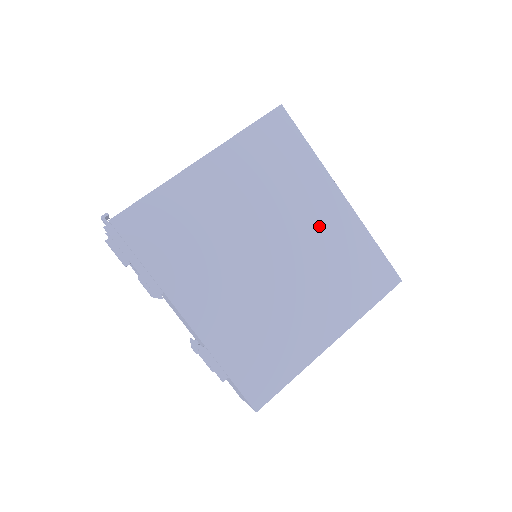
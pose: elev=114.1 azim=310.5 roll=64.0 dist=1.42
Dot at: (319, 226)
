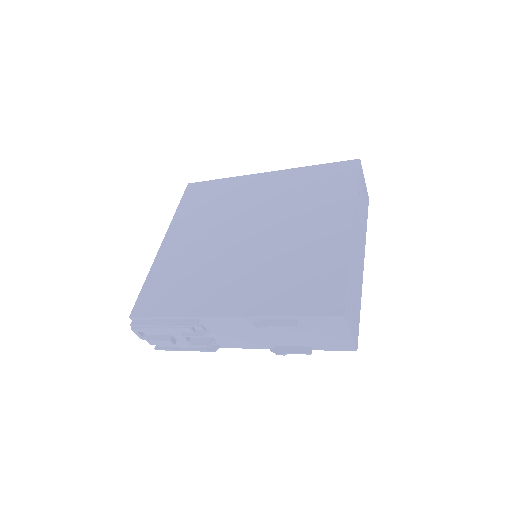
Dot at: (268, 196)
